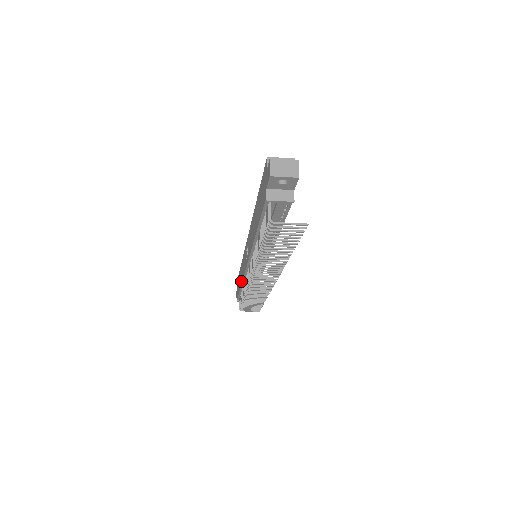
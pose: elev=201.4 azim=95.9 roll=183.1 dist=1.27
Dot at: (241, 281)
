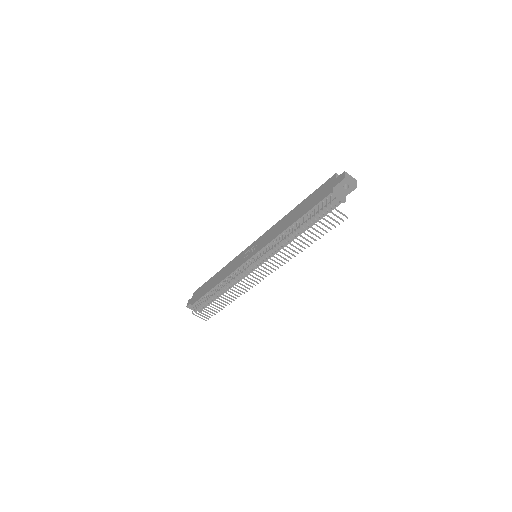
Dot at: (219, 281)
